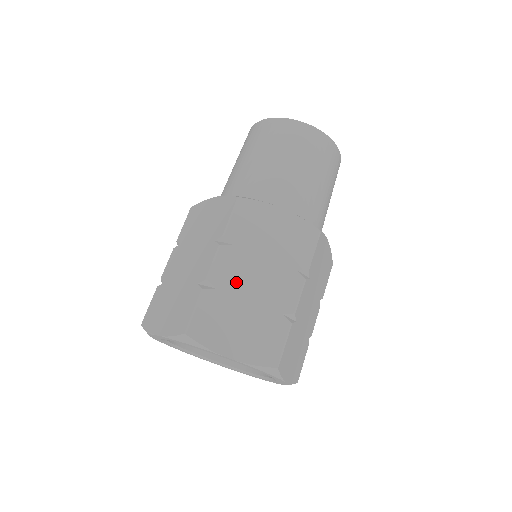
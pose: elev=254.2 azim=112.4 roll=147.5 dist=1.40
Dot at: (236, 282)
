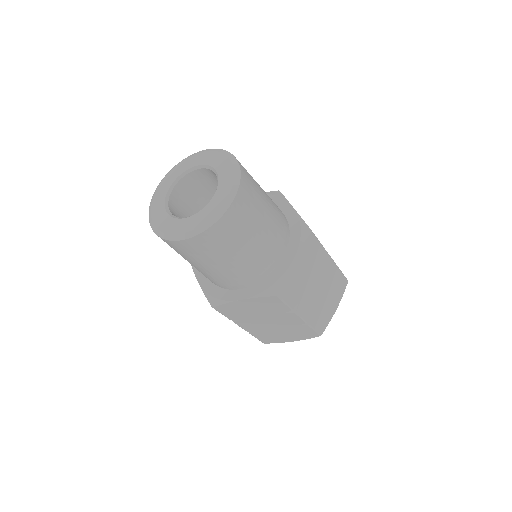
Dot at: (261, 327)
